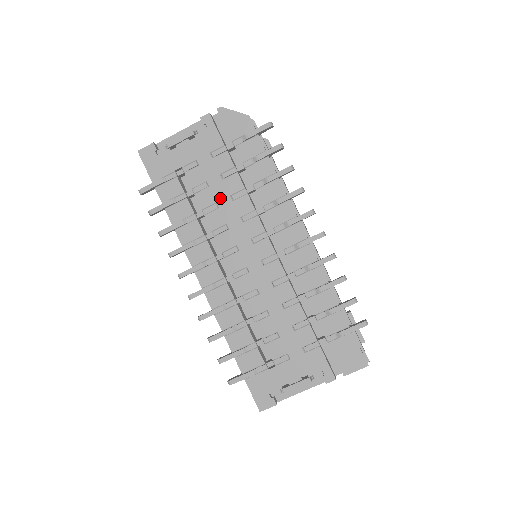
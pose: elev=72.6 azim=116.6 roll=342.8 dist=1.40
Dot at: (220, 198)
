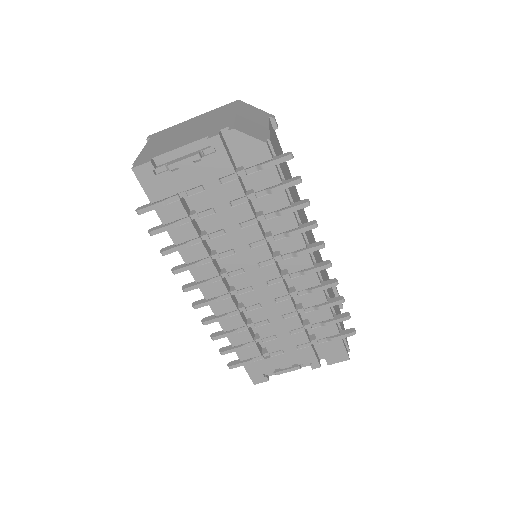
Dot at: (228, 225)
